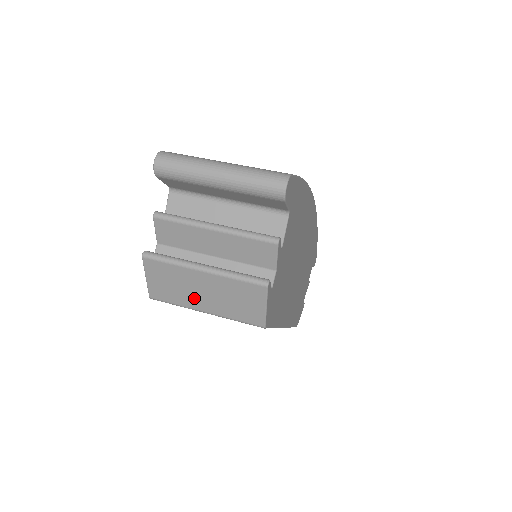
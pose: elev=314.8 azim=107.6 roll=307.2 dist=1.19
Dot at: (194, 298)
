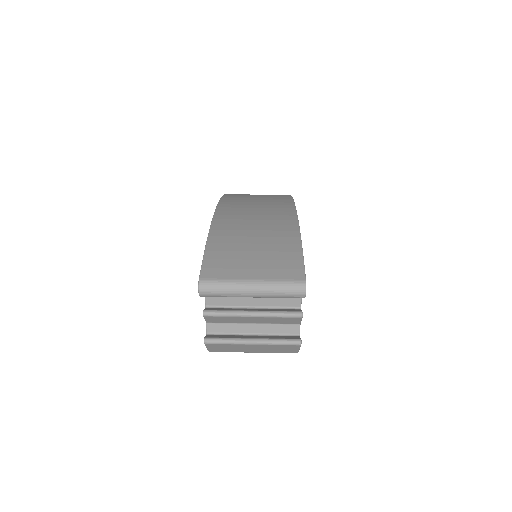
Dot at: (245, 350)
